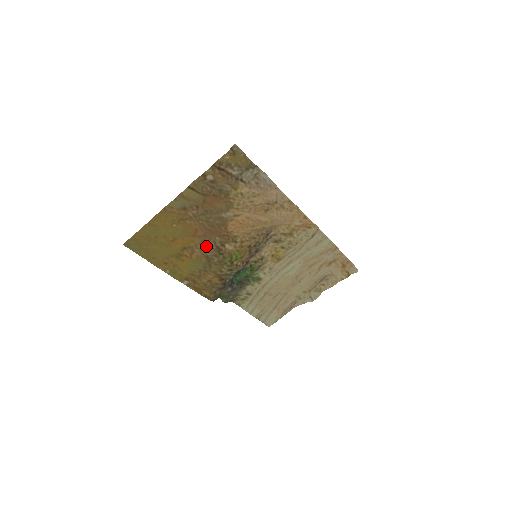
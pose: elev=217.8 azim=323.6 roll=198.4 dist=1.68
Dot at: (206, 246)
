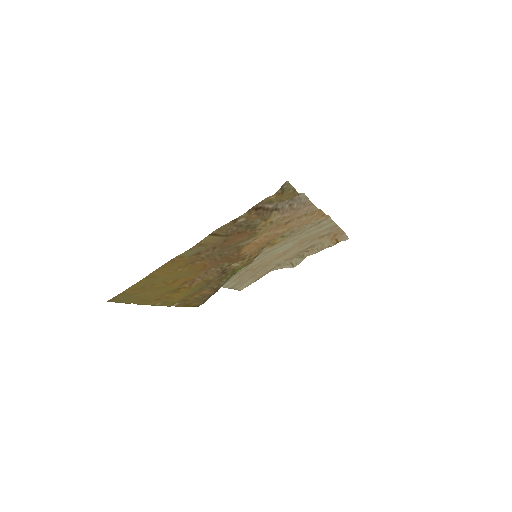
Dot at: (210, 273)
